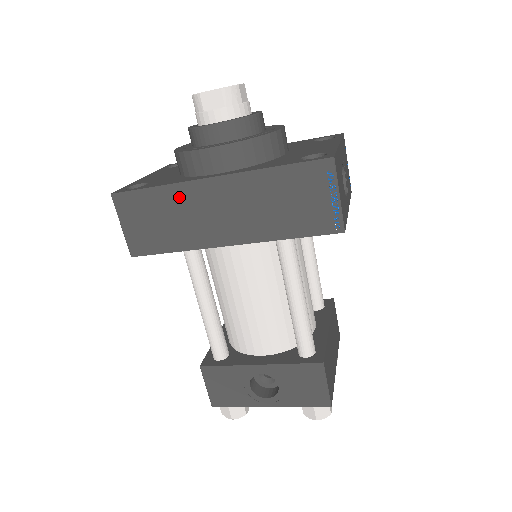
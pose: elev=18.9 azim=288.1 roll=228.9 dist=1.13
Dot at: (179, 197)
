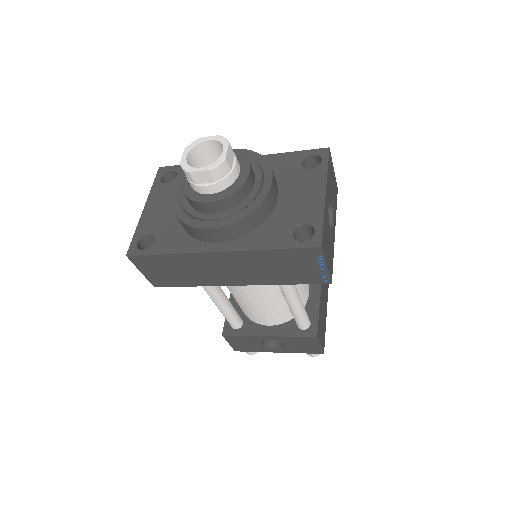
Dot at: (188, 261)
